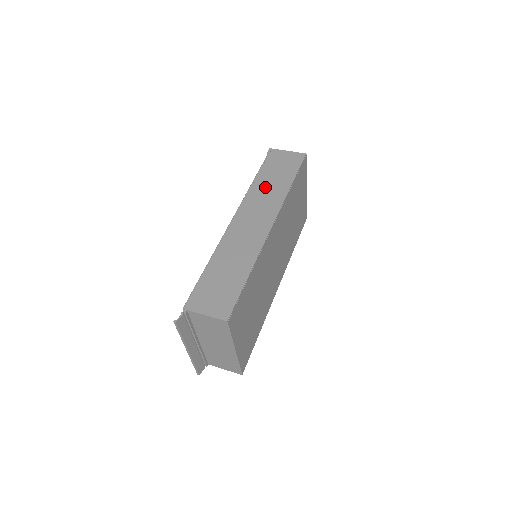
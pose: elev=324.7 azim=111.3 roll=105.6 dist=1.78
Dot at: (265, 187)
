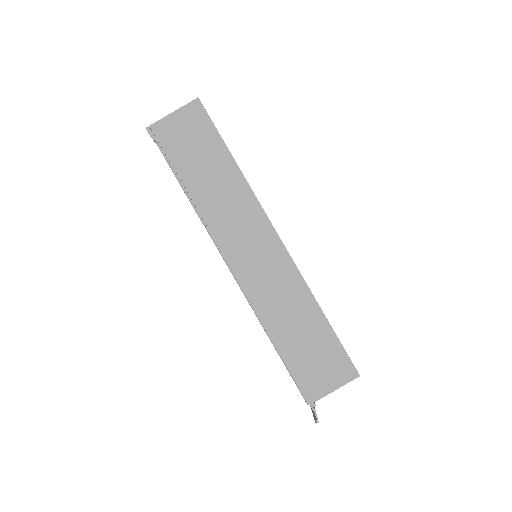
Dot at: (212, 194)
